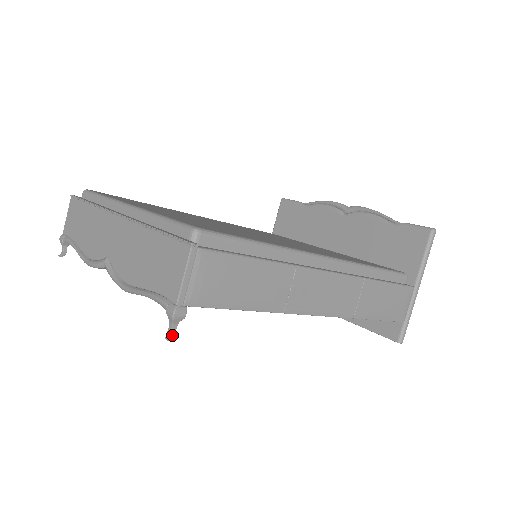
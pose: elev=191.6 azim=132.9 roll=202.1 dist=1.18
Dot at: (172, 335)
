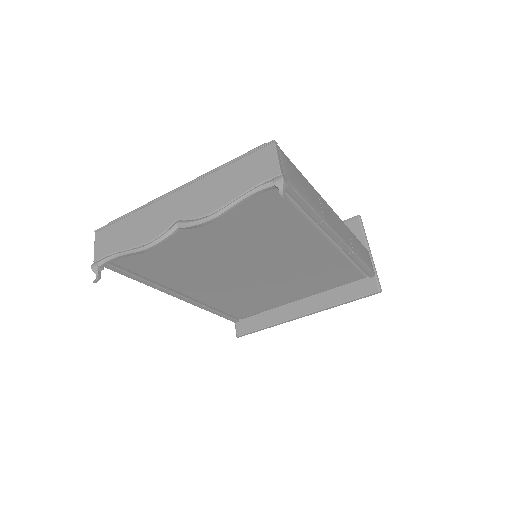
Dot at: (285, 196)
